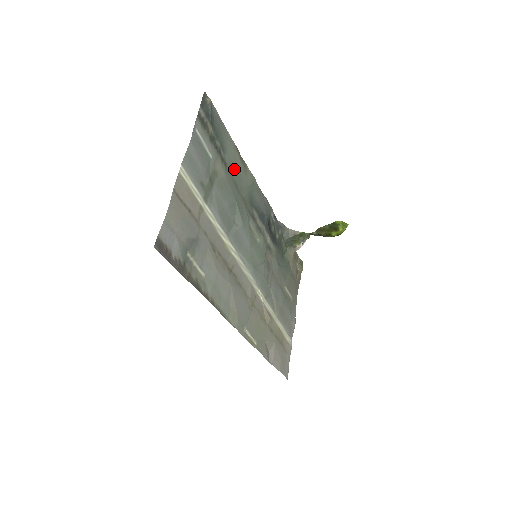
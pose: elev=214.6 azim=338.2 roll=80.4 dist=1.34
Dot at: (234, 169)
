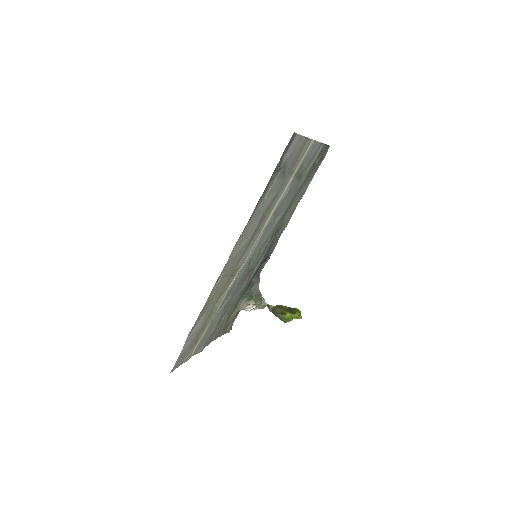
Dot at: (297, 198)
